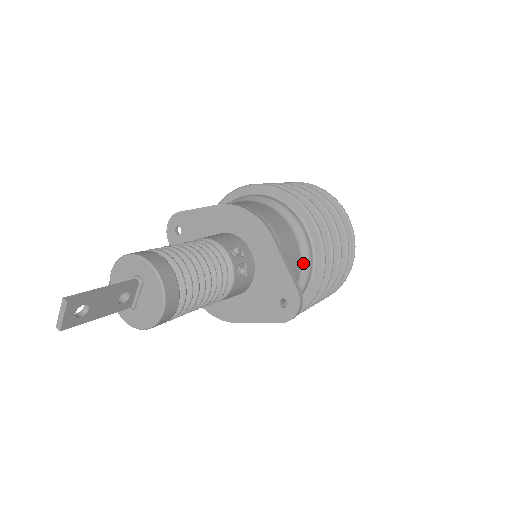
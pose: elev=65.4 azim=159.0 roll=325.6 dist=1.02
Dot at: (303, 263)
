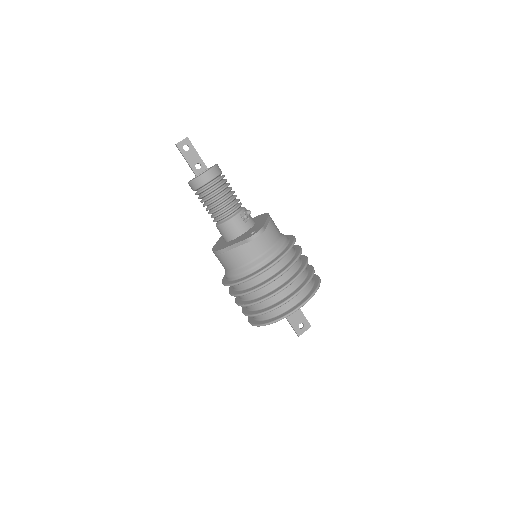
Dot at: (276, 245)
